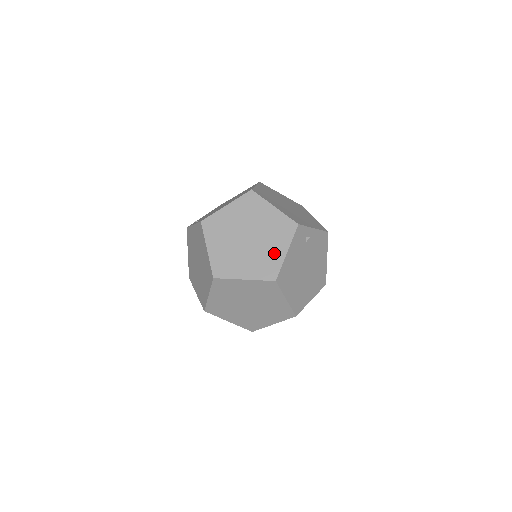
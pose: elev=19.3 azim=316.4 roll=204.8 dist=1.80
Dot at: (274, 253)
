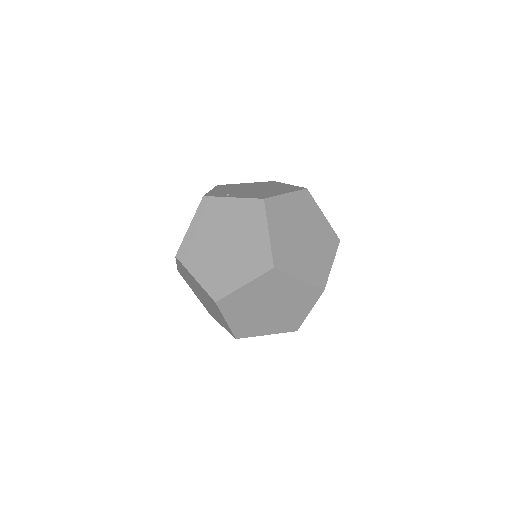
Dot at: (324, 261)
